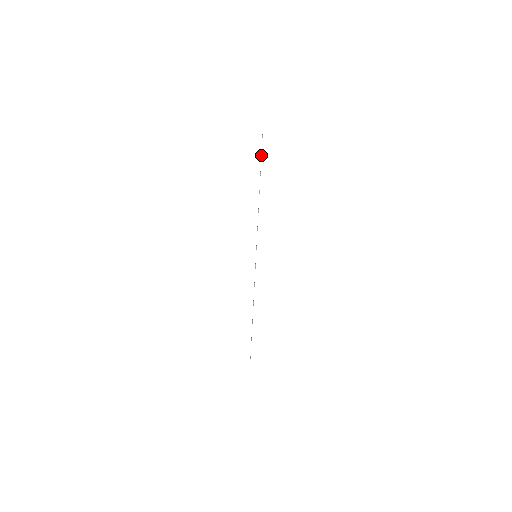
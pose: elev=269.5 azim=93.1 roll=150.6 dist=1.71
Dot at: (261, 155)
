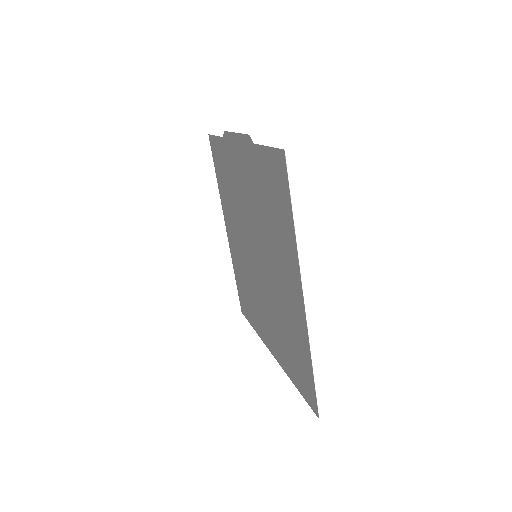
Dot at: (218, 136)
